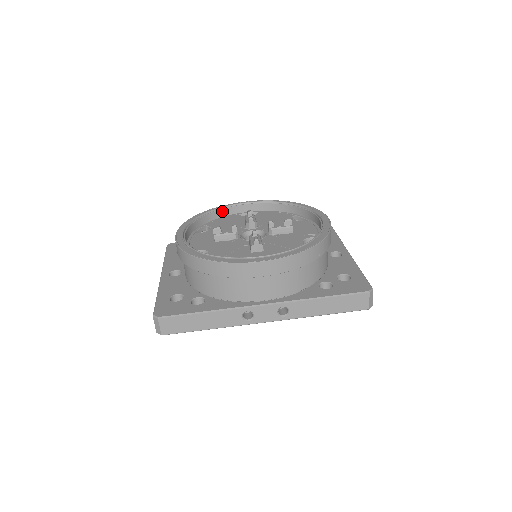
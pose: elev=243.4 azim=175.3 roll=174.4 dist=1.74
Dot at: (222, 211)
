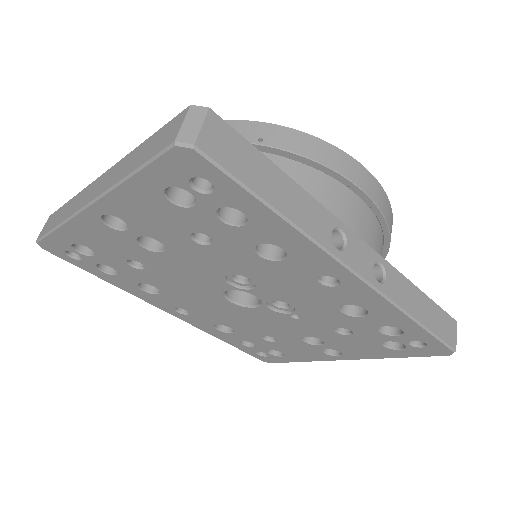
Dot at: occluded
